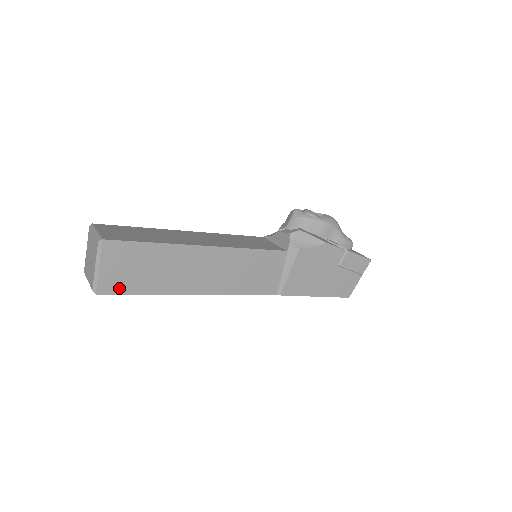
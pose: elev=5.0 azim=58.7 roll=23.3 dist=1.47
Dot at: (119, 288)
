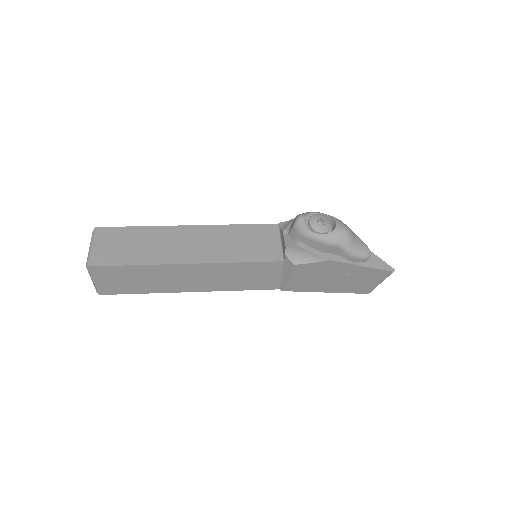
Dot at: (117, 291)
